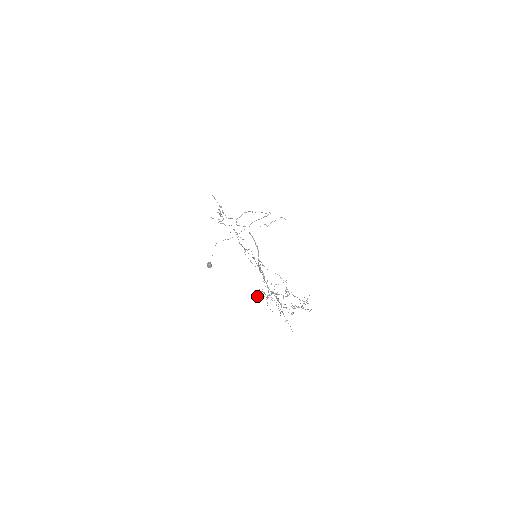
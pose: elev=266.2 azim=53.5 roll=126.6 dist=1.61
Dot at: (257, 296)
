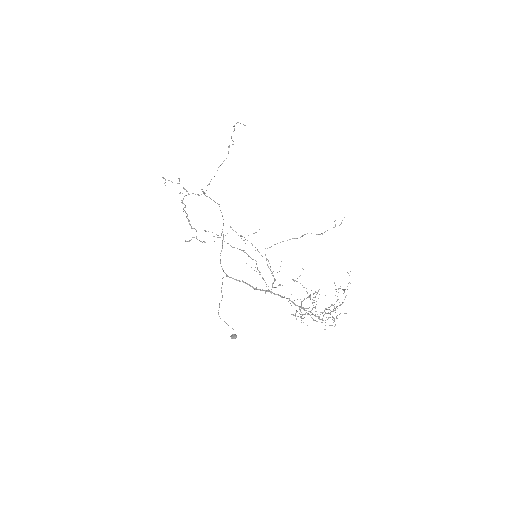
Dot at: occluded
